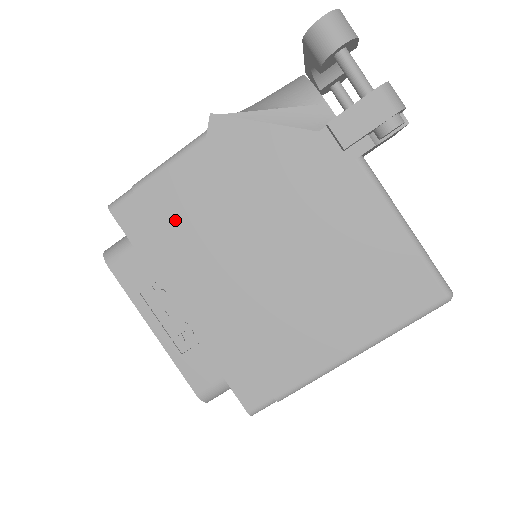
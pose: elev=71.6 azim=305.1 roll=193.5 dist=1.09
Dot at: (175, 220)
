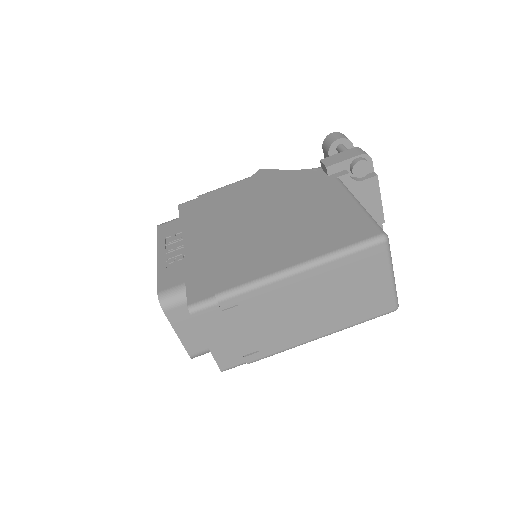
Dot at: (212, 206)
